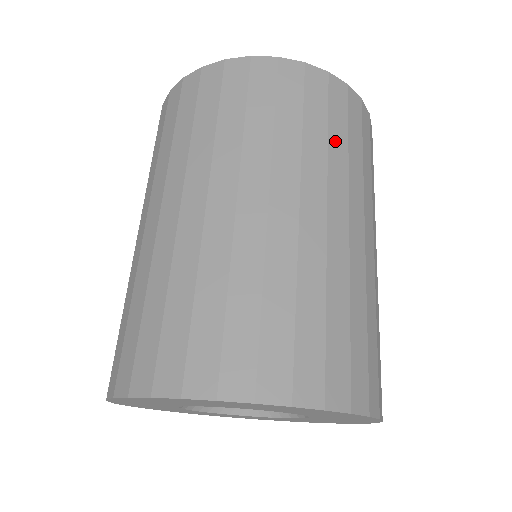
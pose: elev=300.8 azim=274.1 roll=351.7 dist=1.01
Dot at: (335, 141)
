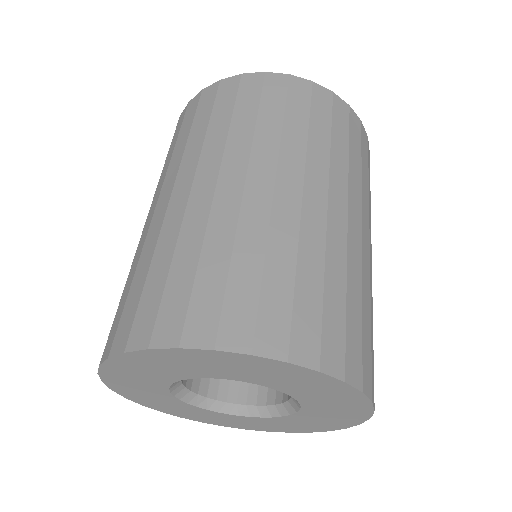
Dot at: (337, 146)
